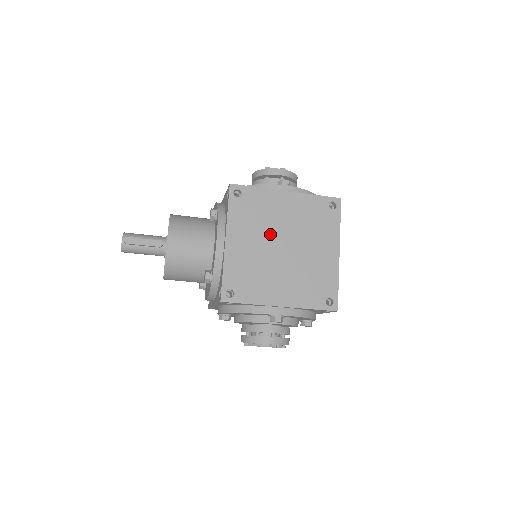
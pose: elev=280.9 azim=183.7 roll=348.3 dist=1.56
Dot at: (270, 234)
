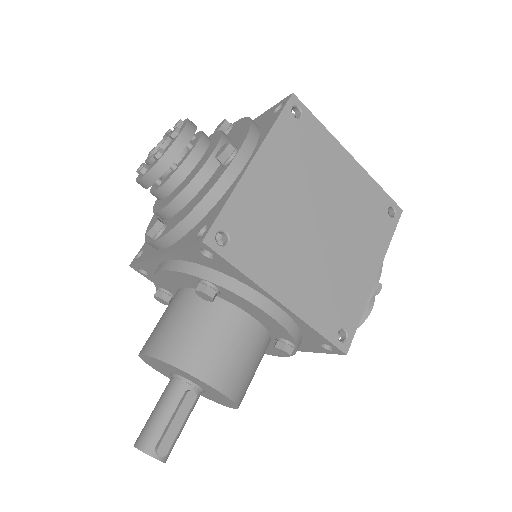
Dot at: (297, 230)
